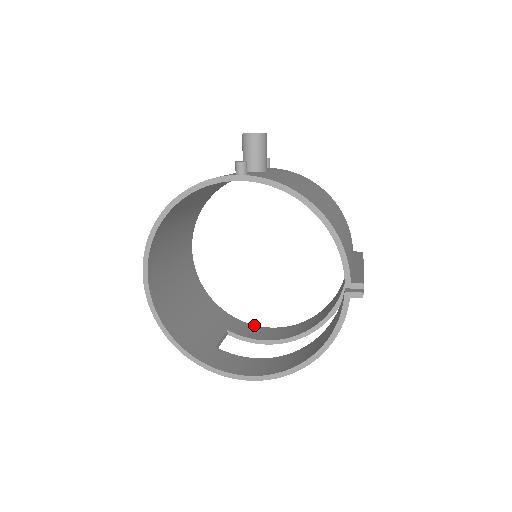
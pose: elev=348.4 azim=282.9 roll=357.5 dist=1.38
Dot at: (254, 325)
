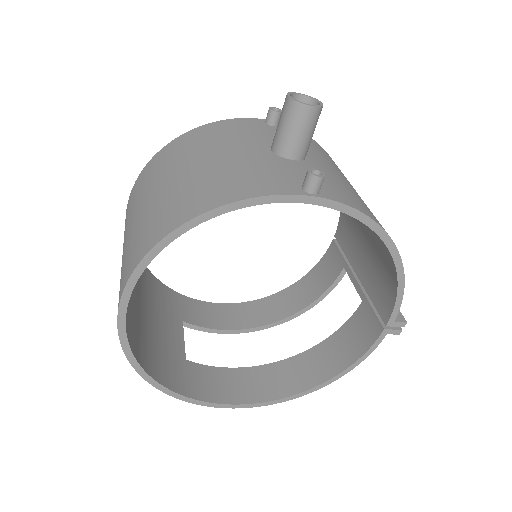
Dot at: (203, 301)
